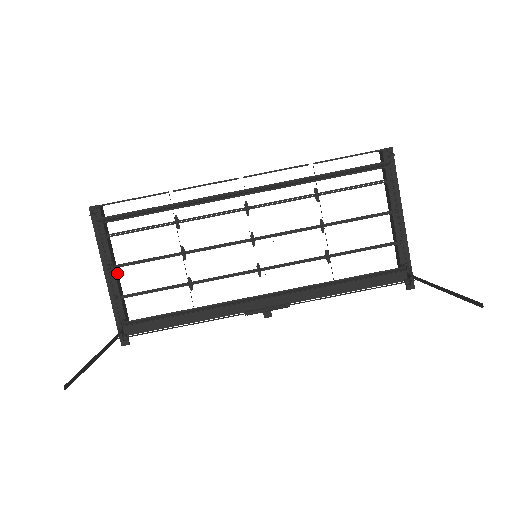
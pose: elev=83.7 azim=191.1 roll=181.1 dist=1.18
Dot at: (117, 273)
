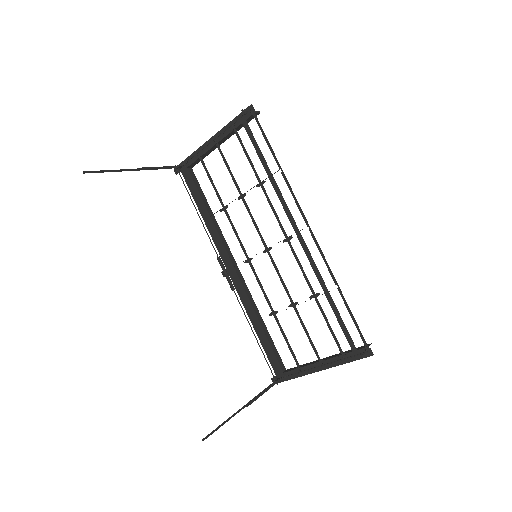
Dot at: occluded
